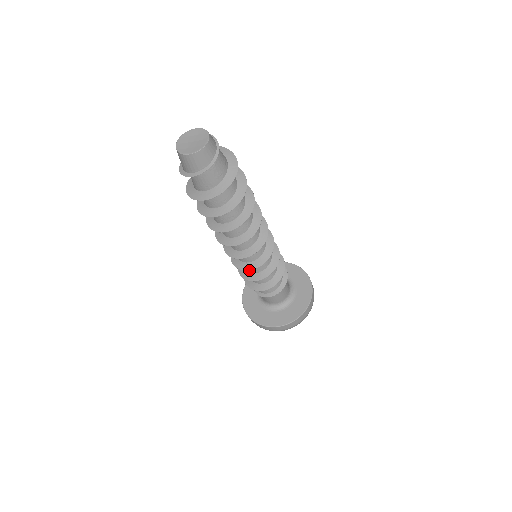
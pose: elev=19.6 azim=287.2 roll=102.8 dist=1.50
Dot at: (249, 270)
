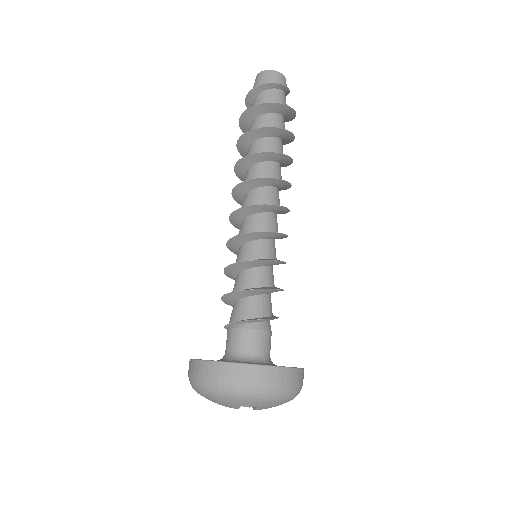
Dot at: (250, 255)
